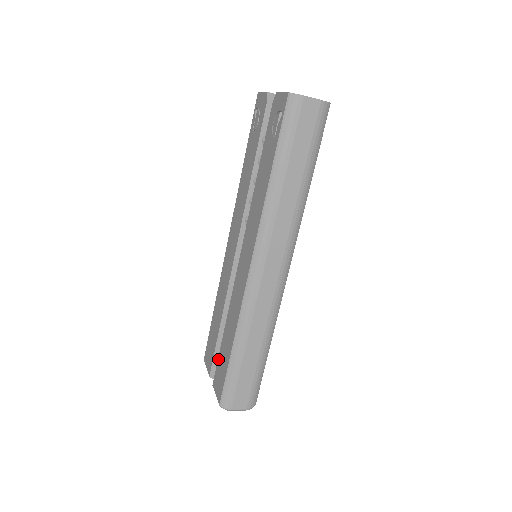
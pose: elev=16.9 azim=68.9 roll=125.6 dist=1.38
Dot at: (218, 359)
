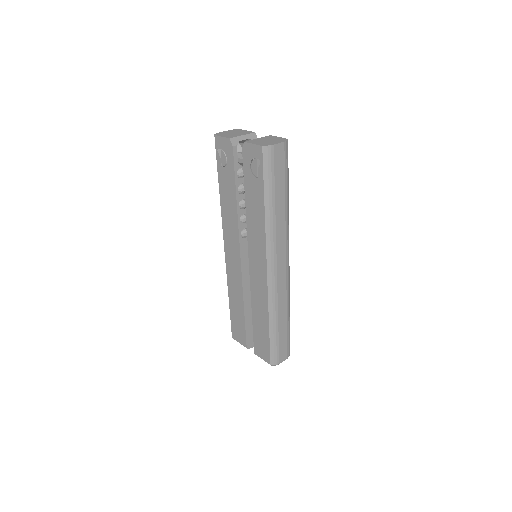
Dot at: (254, 336)
